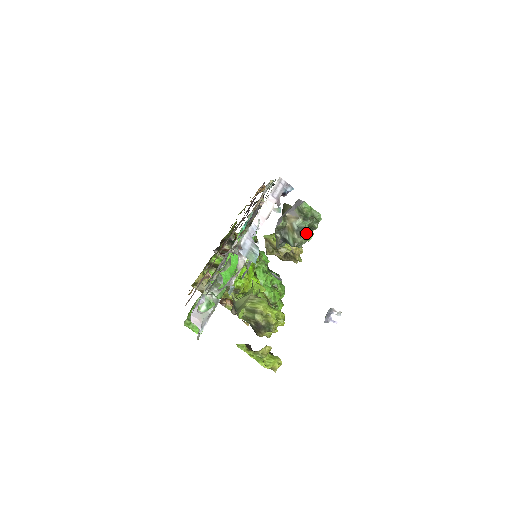
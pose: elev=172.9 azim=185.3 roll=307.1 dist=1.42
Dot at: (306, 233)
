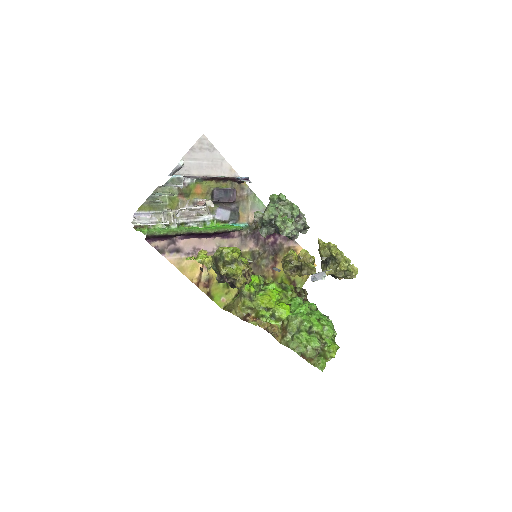
Dot at: (270, 207)
